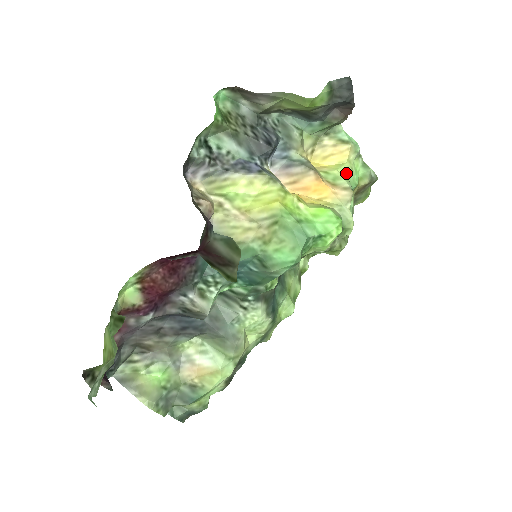
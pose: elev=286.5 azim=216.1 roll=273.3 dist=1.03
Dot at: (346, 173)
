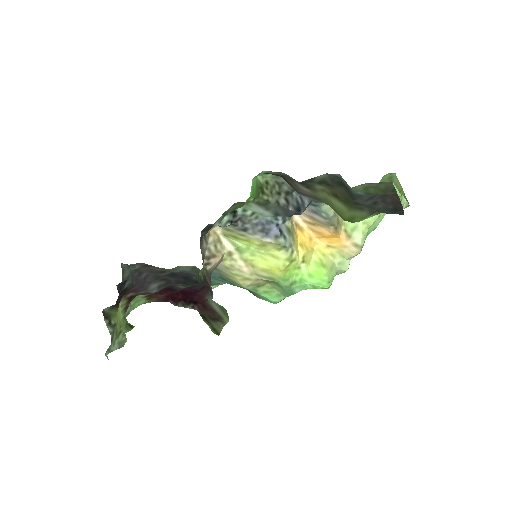
Dot at: (370, 223)
